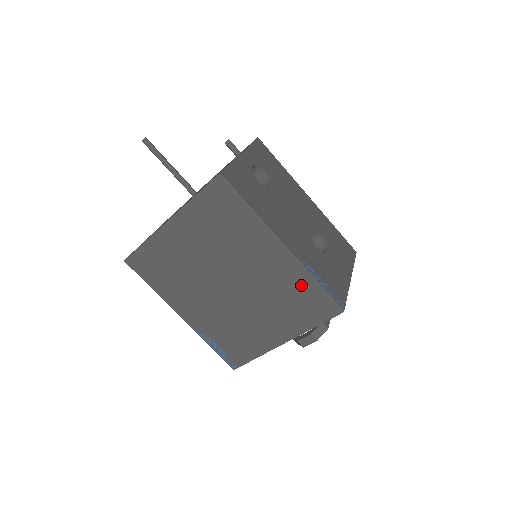
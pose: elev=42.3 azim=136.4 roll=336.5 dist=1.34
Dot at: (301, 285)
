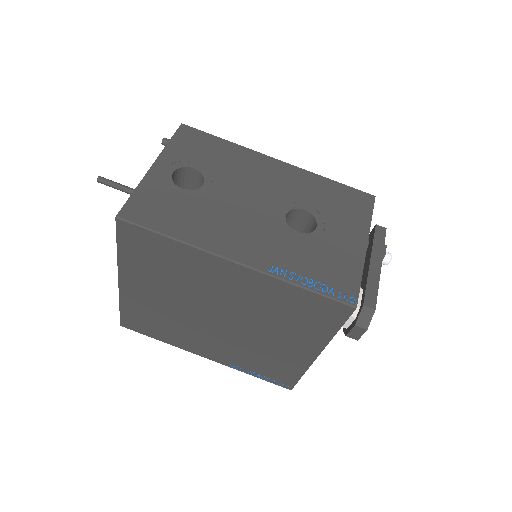
Dot at: (287, 295)
